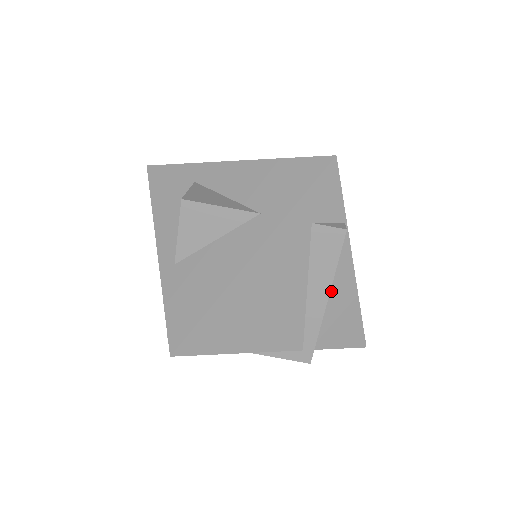
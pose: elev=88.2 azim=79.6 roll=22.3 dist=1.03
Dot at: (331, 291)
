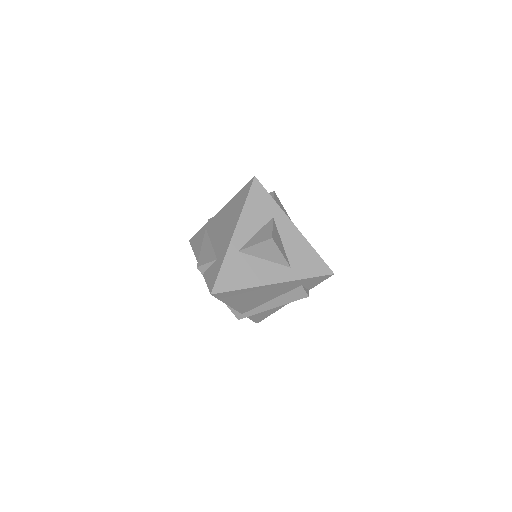
Dot at: occluded
